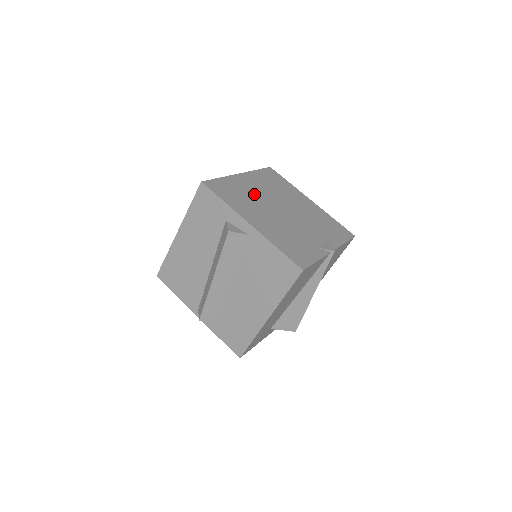
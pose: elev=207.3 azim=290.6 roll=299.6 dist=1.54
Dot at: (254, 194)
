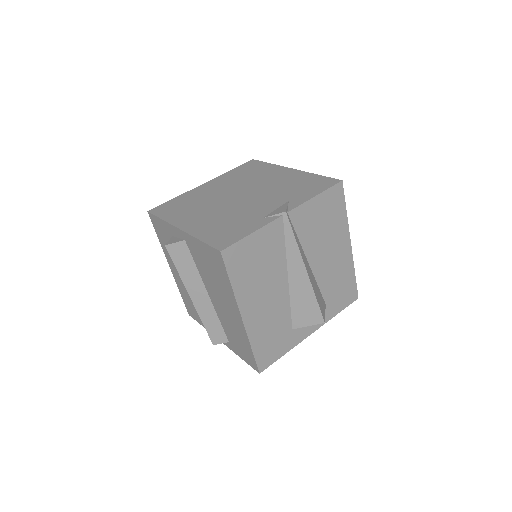
Dot at: (208, 196)
